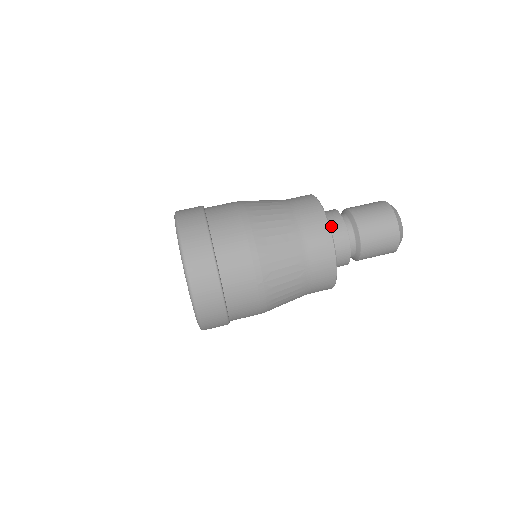
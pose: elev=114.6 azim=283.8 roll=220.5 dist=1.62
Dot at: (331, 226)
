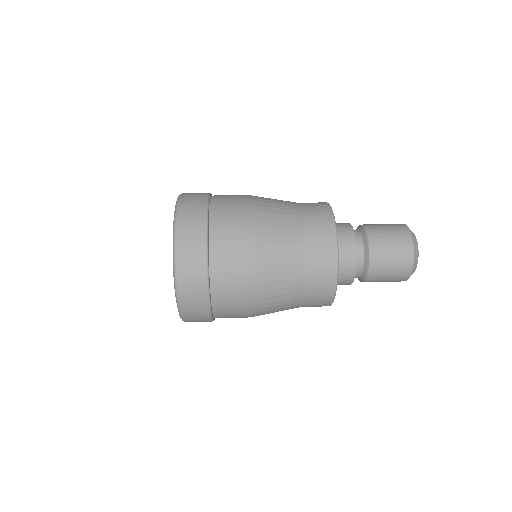
Dot at: occluded
